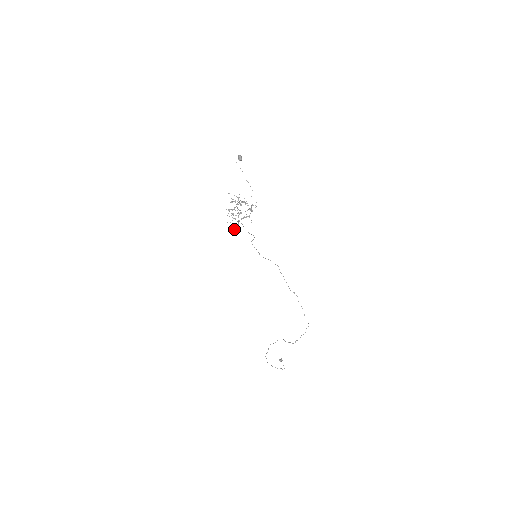
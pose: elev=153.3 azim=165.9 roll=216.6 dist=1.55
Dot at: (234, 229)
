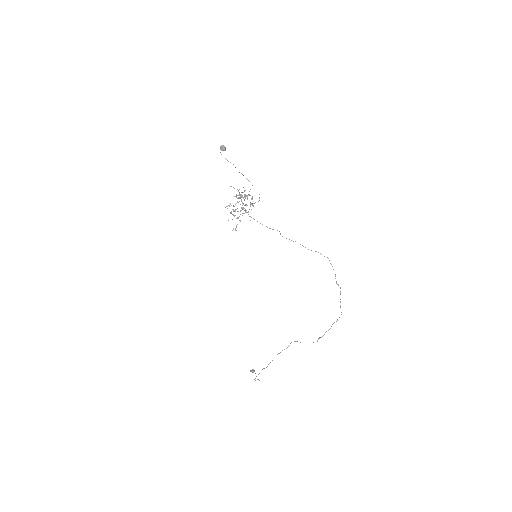
Dot at: occluded
